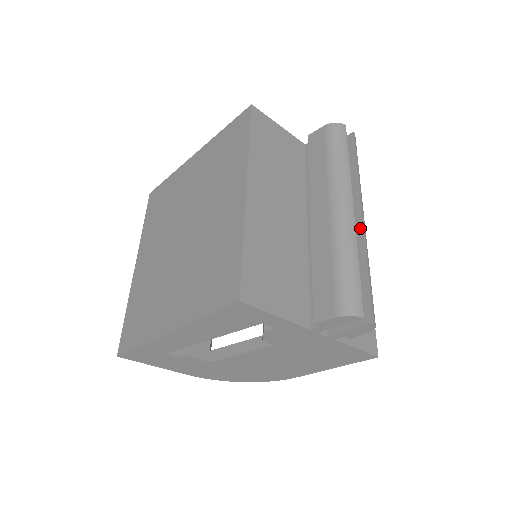
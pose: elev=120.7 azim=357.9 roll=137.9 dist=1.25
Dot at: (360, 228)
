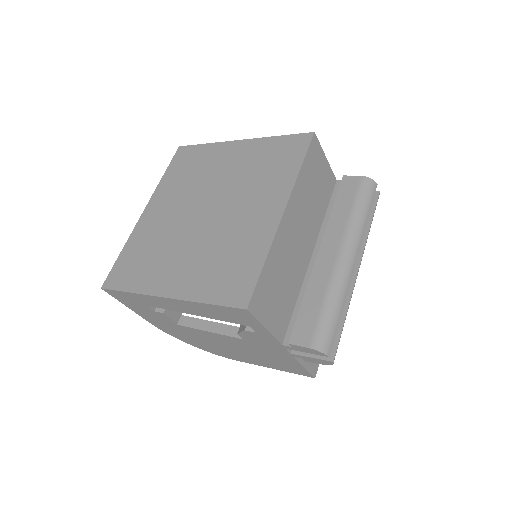
Dot at: (353, 279)
